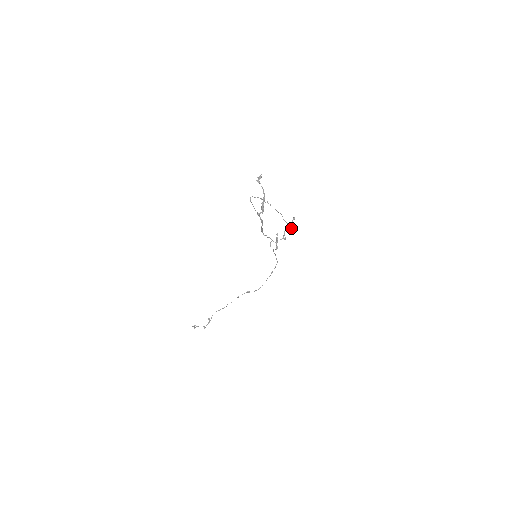
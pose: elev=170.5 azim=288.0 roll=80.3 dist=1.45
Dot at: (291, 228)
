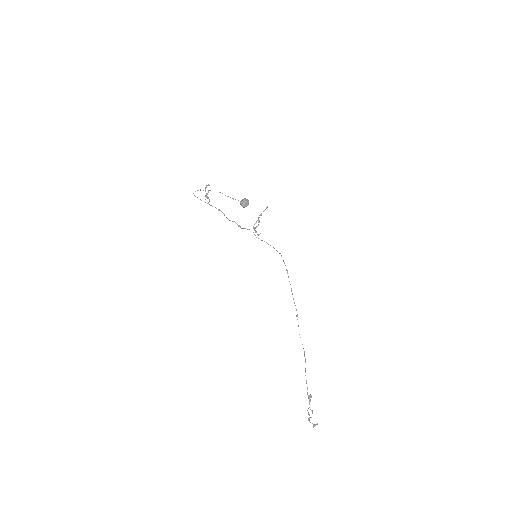
Dot at: (241, 202)
